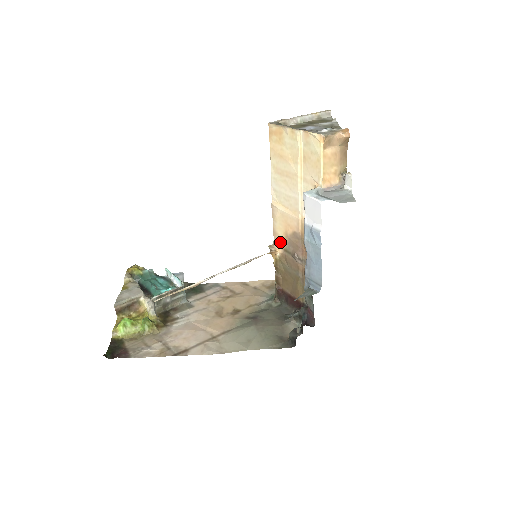
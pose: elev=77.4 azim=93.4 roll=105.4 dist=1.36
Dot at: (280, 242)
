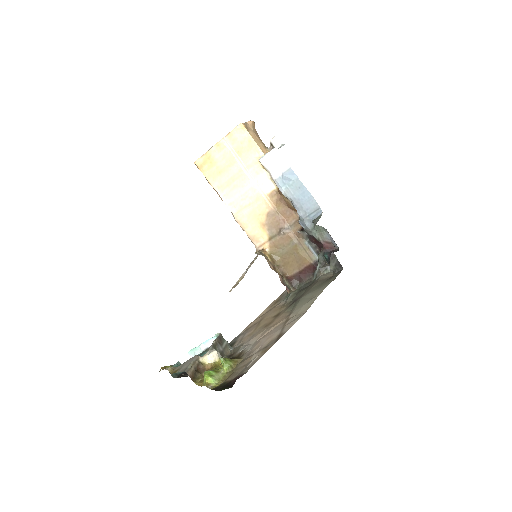
Dot at: (261, 239)
